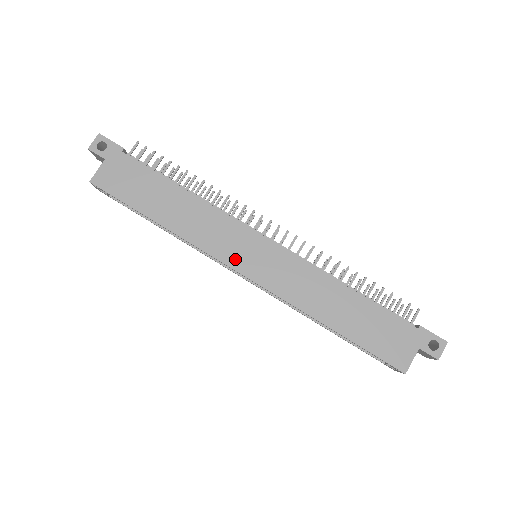
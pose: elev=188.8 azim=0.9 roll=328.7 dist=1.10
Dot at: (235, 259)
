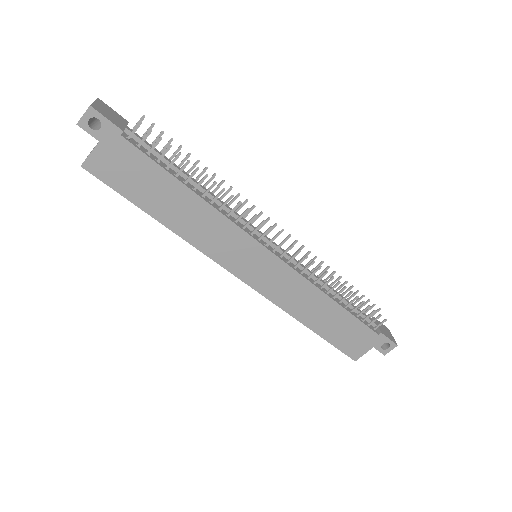
Dot at: (236, 266)
